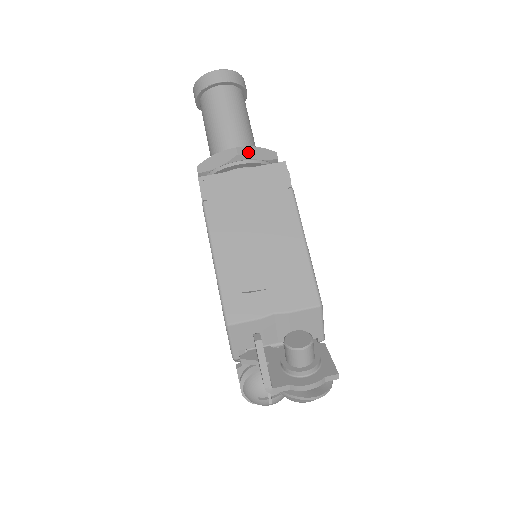
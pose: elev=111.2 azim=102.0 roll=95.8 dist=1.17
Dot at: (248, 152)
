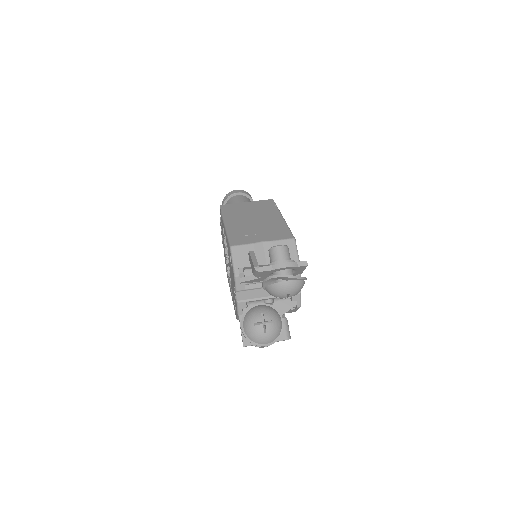
Dot at: occluded
